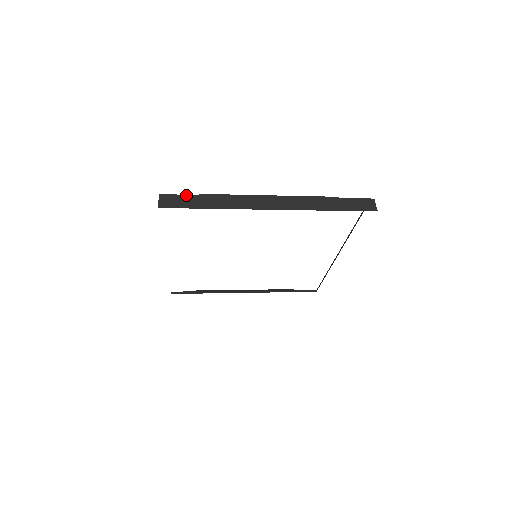
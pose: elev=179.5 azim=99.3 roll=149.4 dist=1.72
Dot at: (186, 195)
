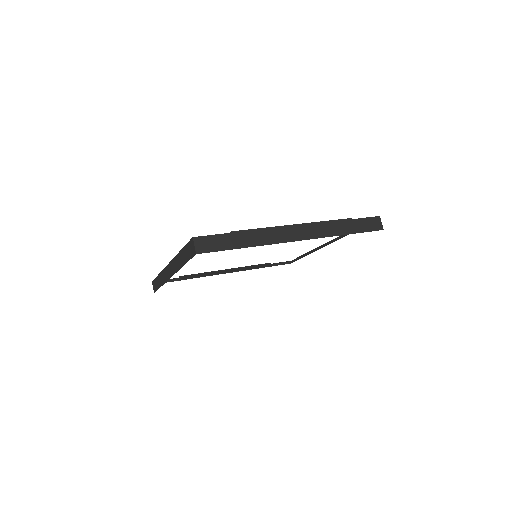
Dot at: (219, 235)
